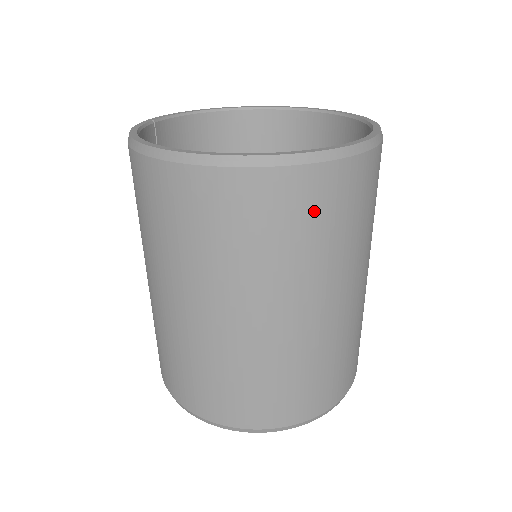
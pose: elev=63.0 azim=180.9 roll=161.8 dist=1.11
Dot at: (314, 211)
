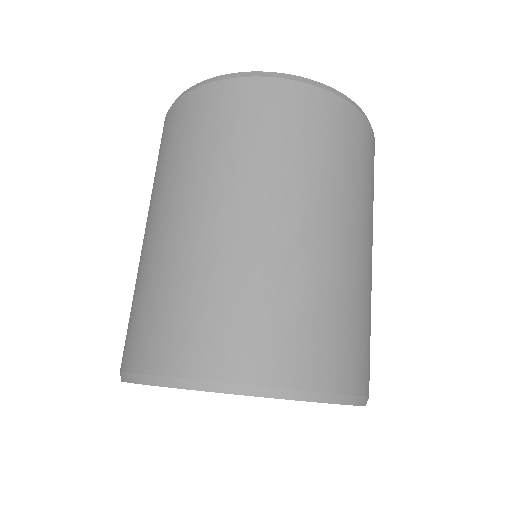
Dot at: (367, 155)
